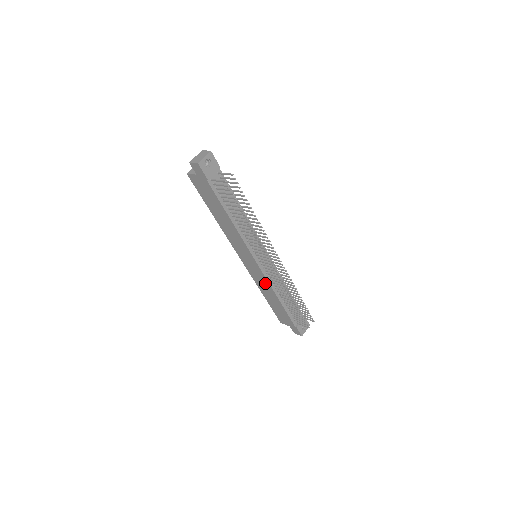
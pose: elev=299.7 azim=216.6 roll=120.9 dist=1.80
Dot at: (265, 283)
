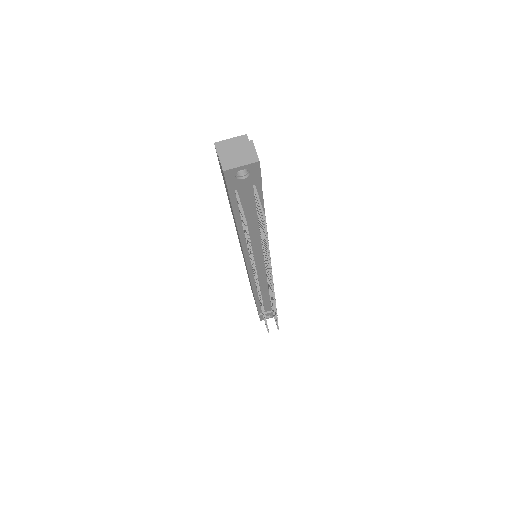
Dot at: occluded
